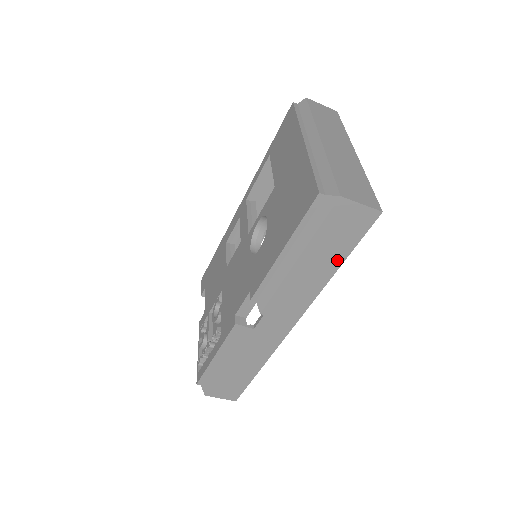
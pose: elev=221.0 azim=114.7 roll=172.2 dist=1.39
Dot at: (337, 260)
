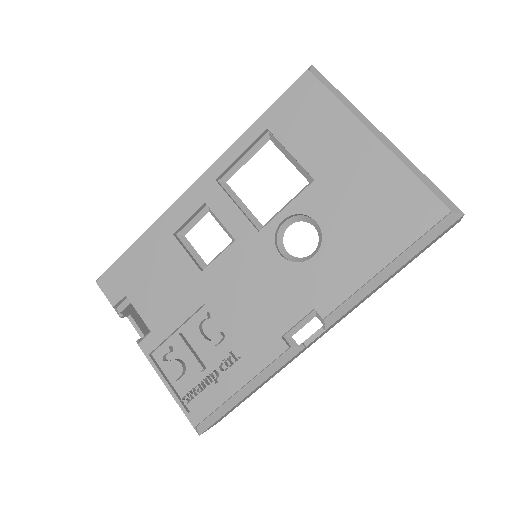
Dot at: occluded
